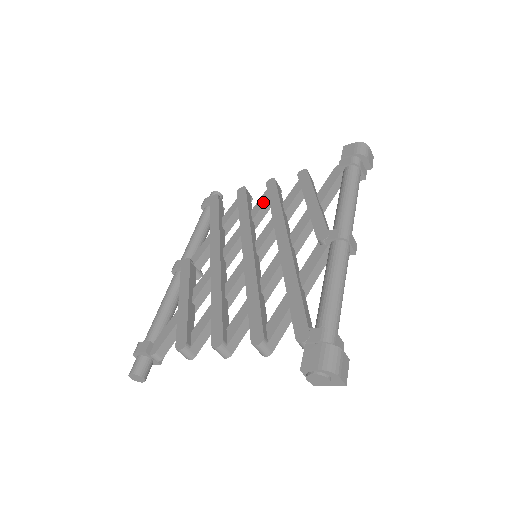
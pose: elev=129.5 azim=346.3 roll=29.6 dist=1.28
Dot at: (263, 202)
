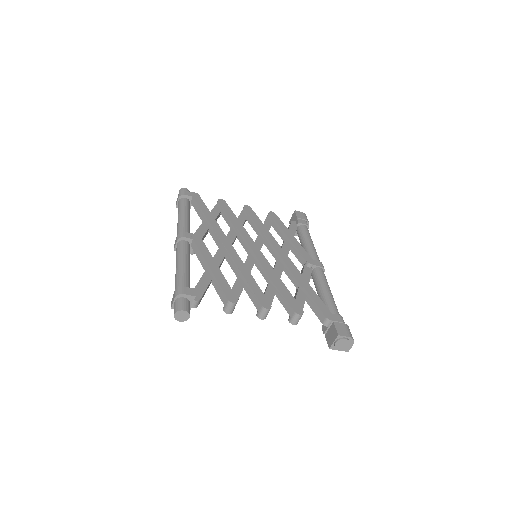
Dot at: (244, 219)
